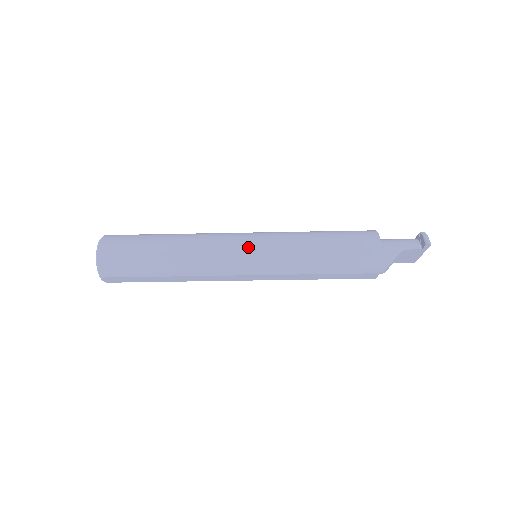
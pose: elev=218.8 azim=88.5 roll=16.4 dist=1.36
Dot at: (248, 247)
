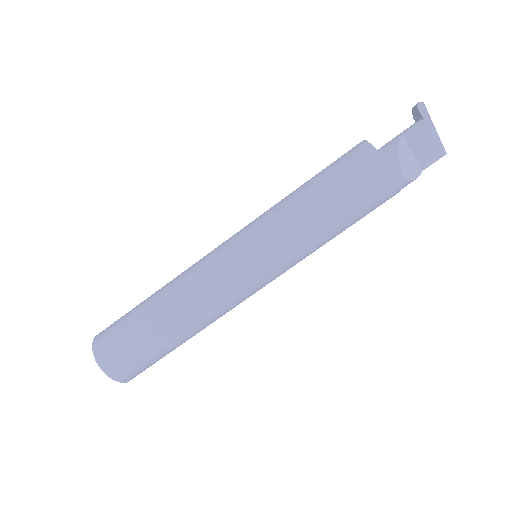
Dot at: (231, 240)
